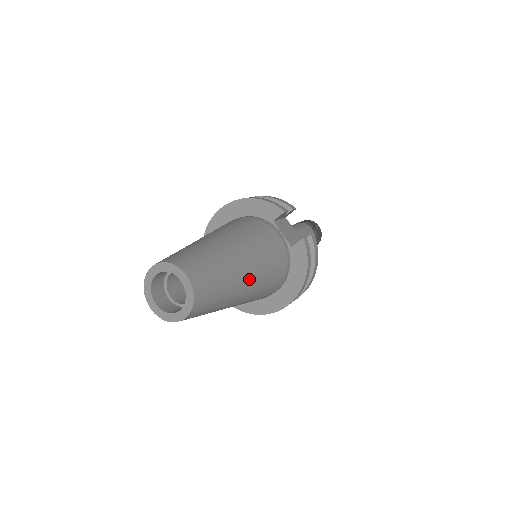
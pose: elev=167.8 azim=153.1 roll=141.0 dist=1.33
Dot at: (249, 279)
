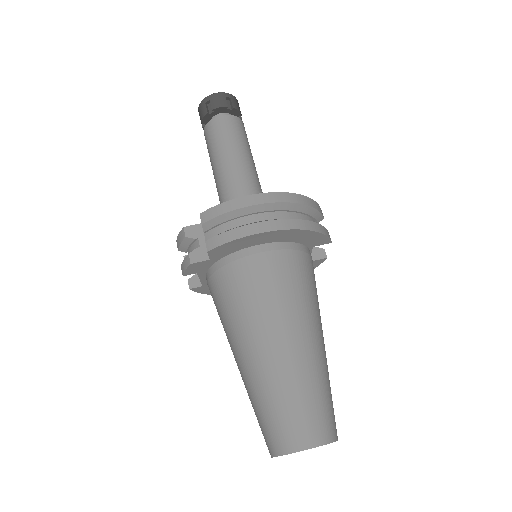
Dot at: occluded
